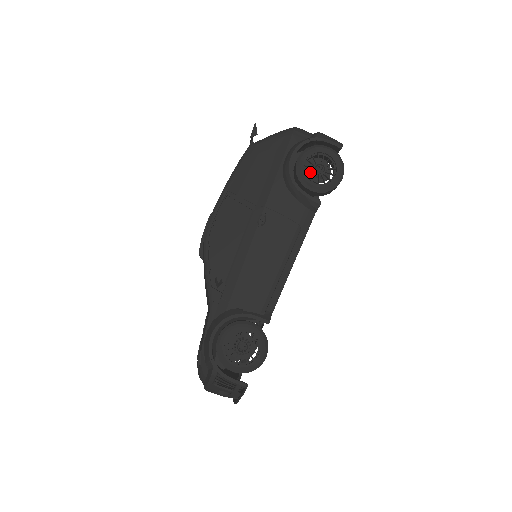
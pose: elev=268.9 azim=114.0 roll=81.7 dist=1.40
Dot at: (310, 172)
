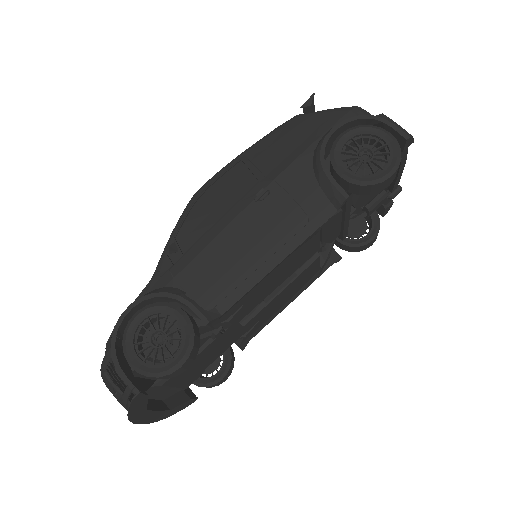
Dot at: occluded
